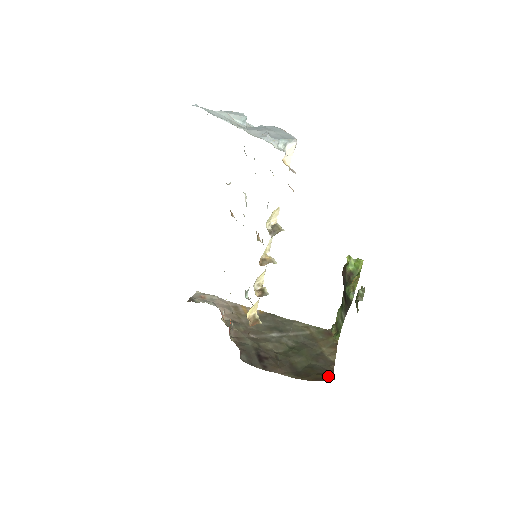
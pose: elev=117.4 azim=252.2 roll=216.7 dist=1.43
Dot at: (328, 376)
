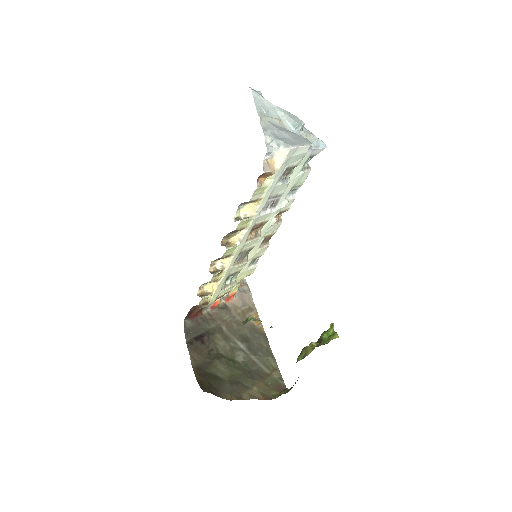
Dot at: (209, 389)
